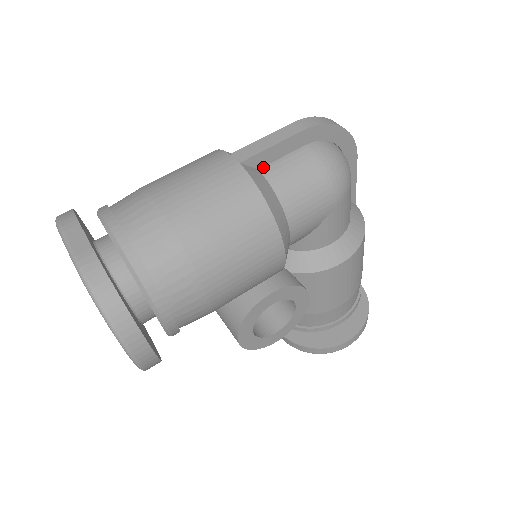
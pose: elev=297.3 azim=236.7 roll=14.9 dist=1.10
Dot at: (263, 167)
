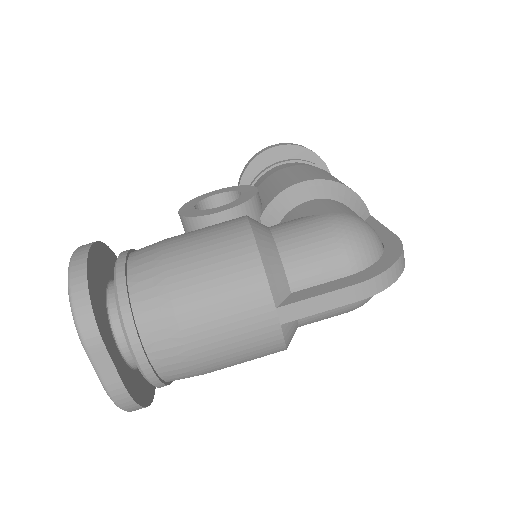
Dot at: occluded
